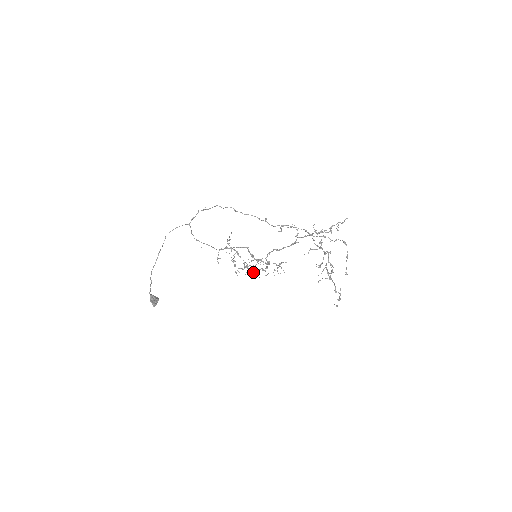
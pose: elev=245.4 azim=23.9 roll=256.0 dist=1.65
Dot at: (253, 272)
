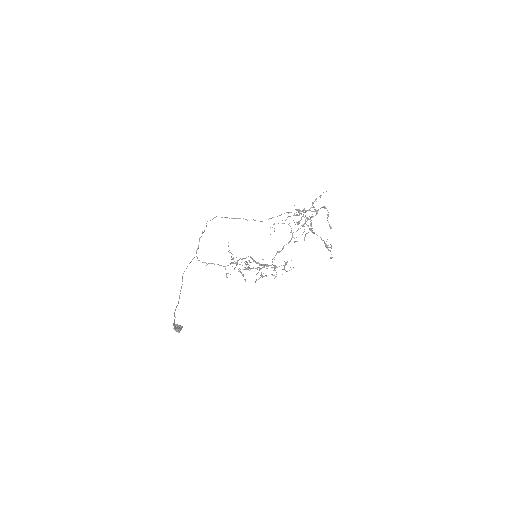
Dot at: (261, 275)
